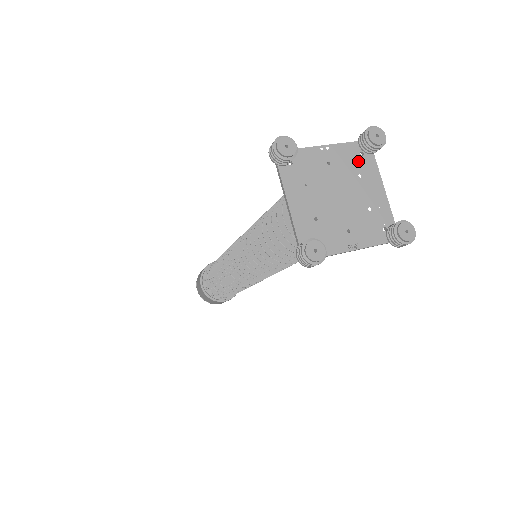
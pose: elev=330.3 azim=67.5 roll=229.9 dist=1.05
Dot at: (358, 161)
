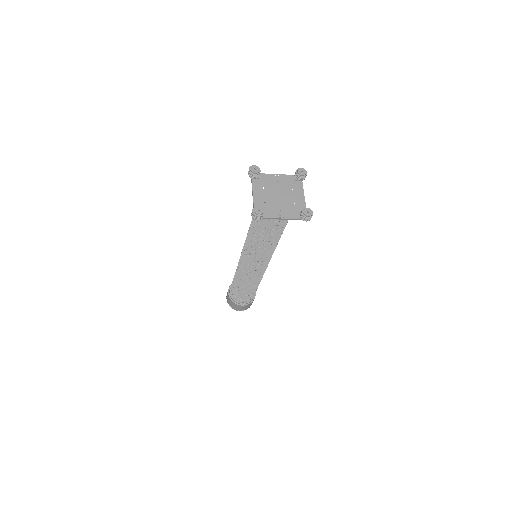
Dot at: (293, 183)
